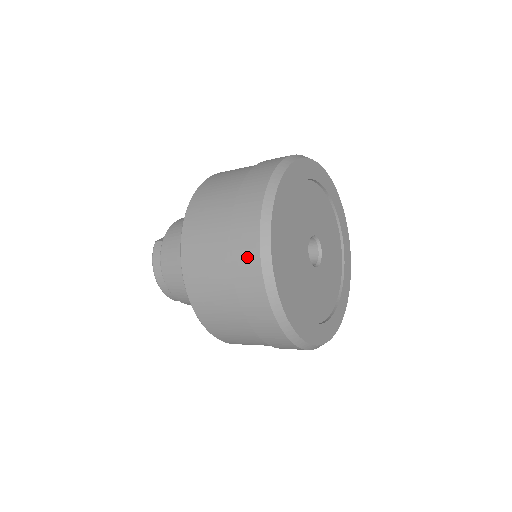
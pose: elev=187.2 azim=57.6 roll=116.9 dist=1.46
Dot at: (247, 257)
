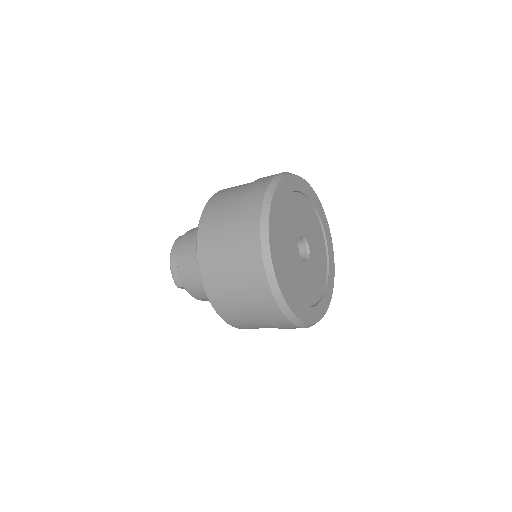
Dot at: (252, 207)
